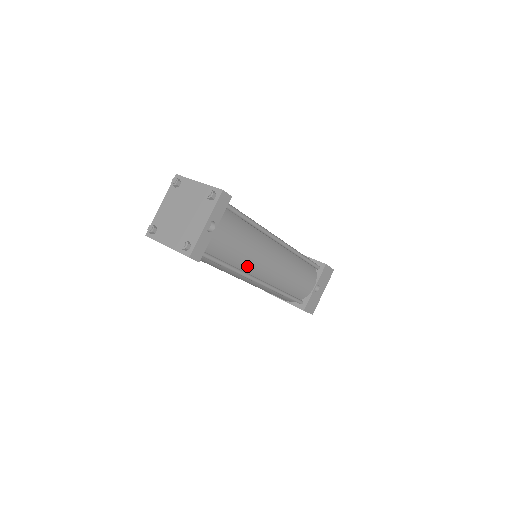
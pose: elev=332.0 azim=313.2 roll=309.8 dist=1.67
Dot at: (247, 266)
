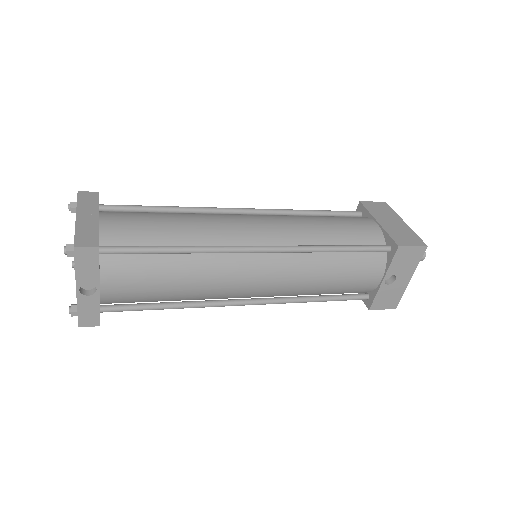
Dot at: (207, 297)
